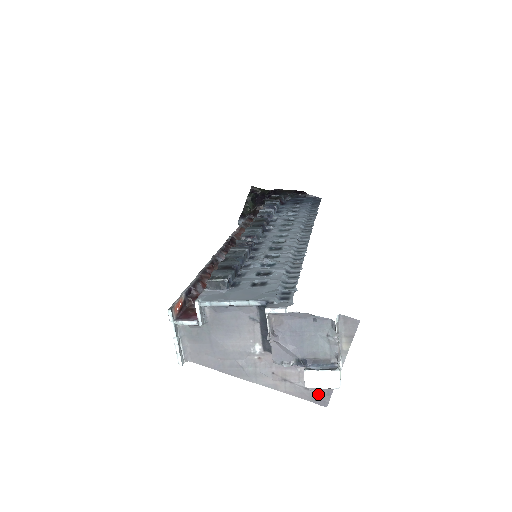
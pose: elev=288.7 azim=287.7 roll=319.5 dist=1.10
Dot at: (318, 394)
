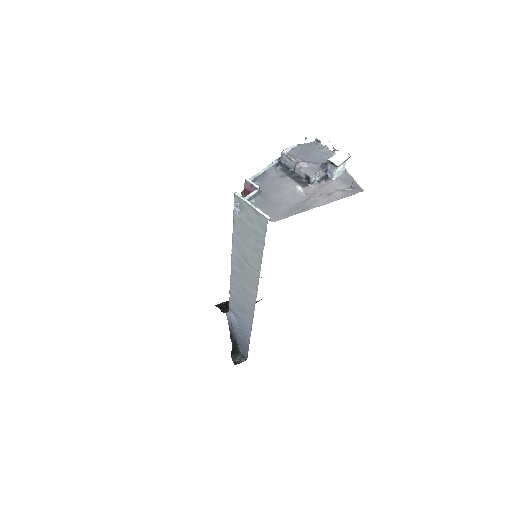
Dot at: (351, 186)
